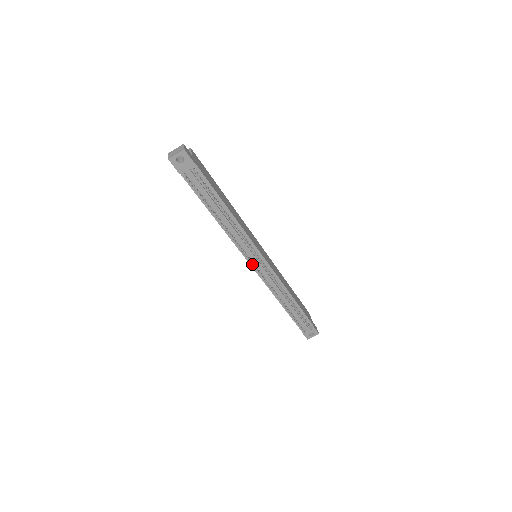
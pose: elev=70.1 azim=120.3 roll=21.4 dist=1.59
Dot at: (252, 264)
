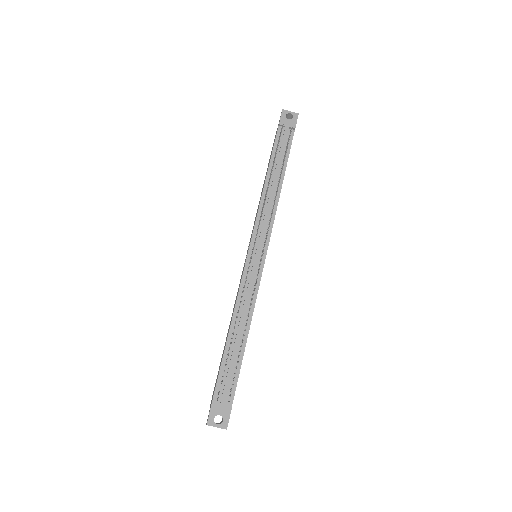
Dot at: (255, 241)
